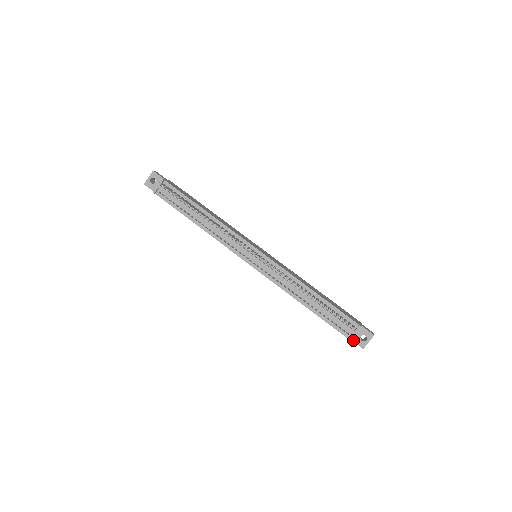
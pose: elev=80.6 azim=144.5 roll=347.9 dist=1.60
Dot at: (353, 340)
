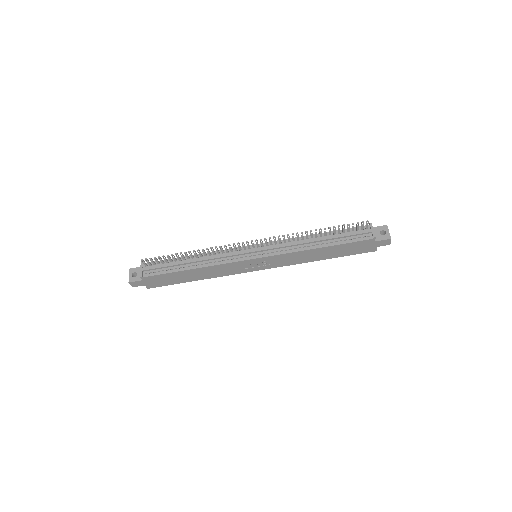
Dot at: (378, 240)
